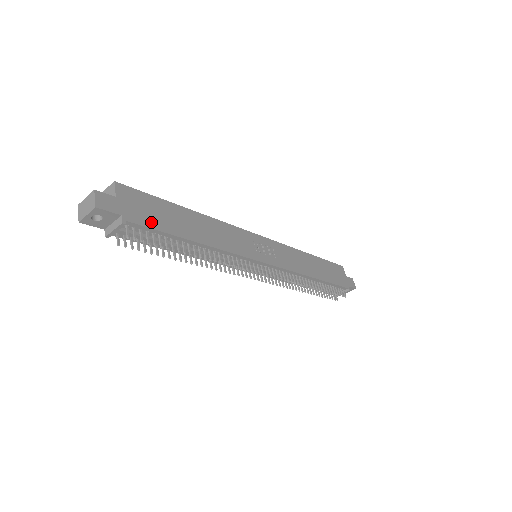
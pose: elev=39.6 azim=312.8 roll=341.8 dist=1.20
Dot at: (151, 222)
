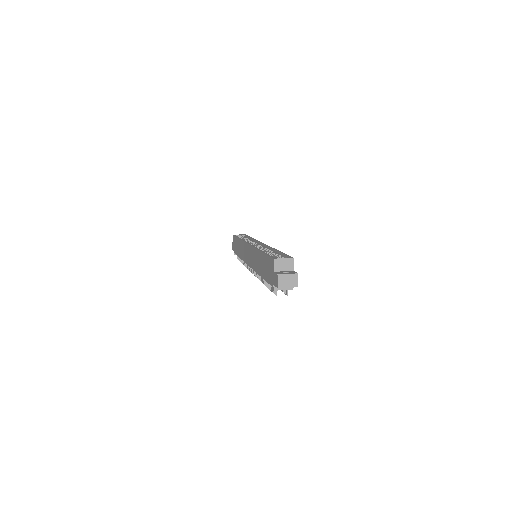
Dot at: occluded
